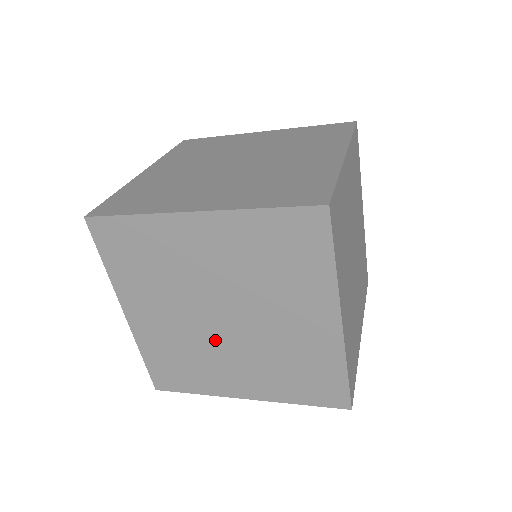
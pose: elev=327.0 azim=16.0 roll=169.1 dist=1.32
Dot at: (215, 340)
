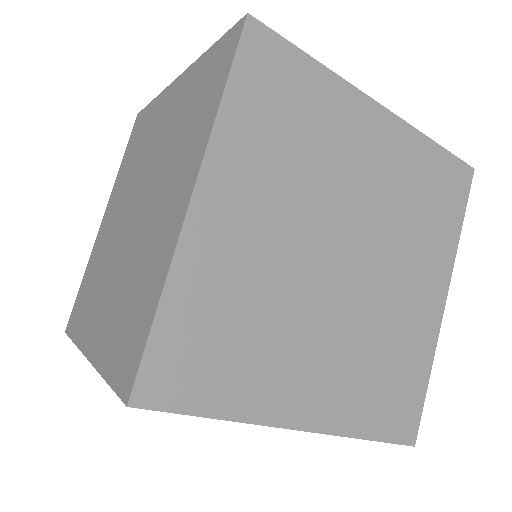
Dot at: occluded
